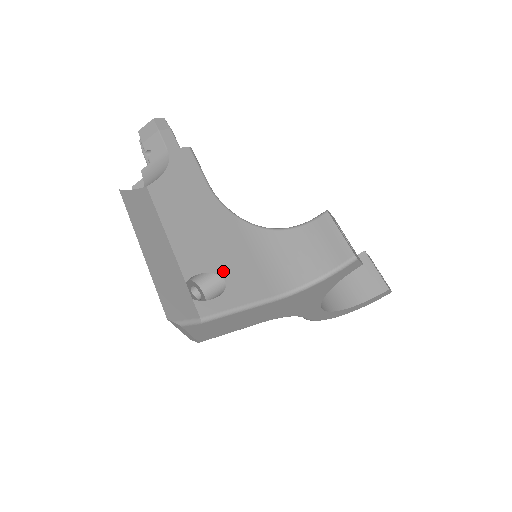
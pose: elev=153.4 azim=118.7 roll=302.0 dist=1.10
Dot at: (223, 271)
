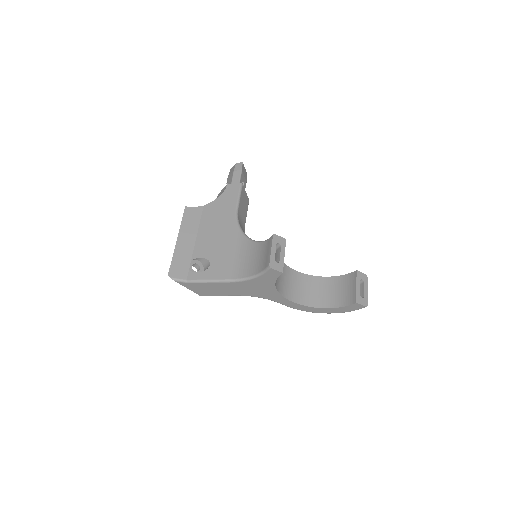
Dot at: (212, 259)
